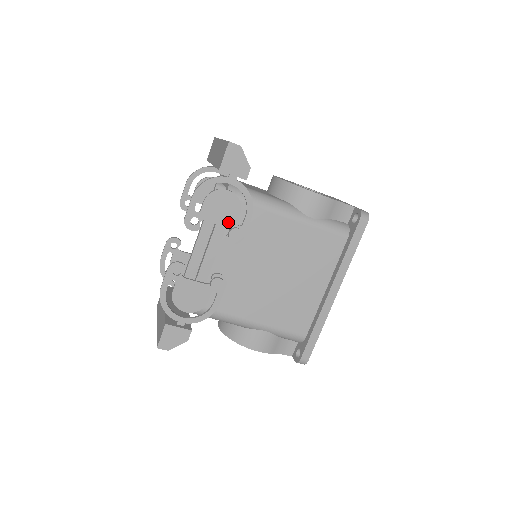
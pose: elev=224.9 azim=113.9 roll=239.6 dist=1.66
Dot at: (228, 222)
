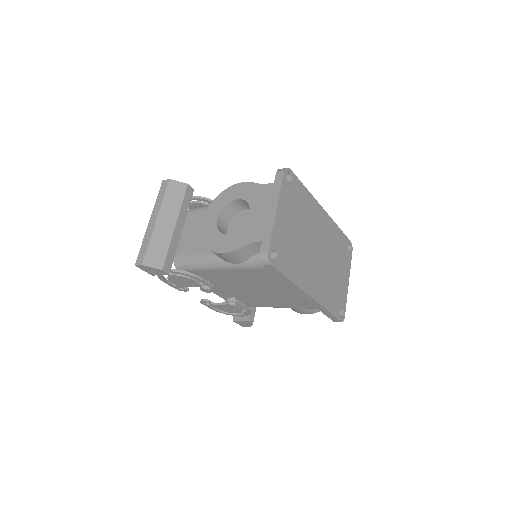
Dot at: (195, 285)
